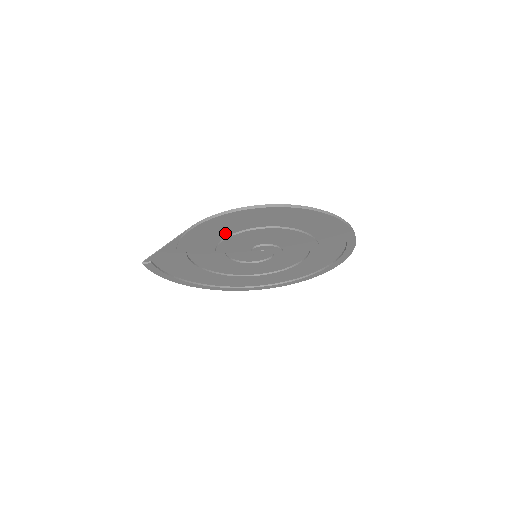
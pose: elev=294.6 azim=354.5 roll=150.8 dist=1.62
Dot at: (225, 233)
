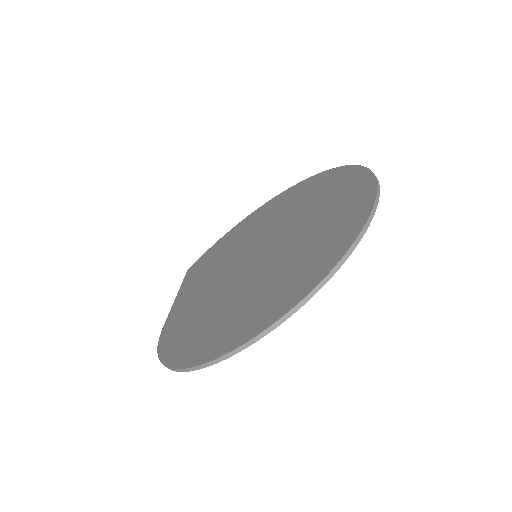
Dot at: (192, 313)
